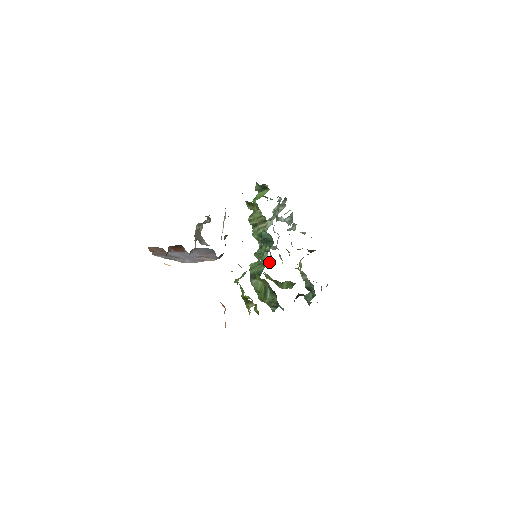
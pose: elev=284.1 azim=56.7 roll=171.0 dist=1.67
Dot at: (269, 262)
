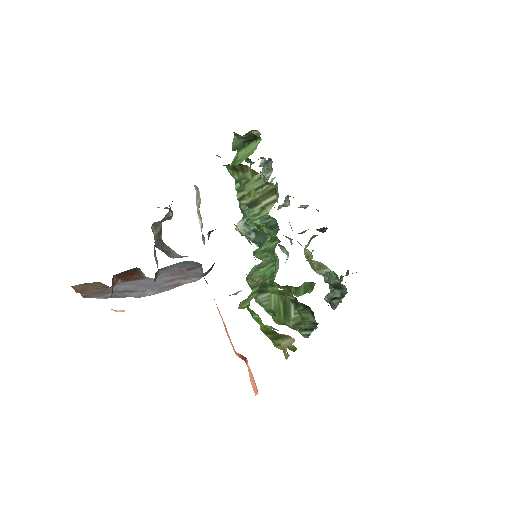
Dot at: occluded
